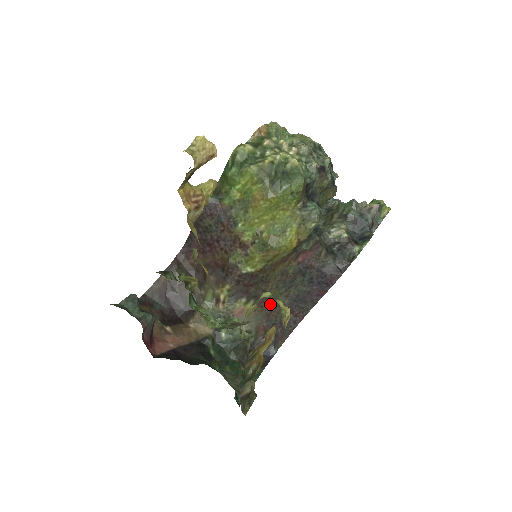
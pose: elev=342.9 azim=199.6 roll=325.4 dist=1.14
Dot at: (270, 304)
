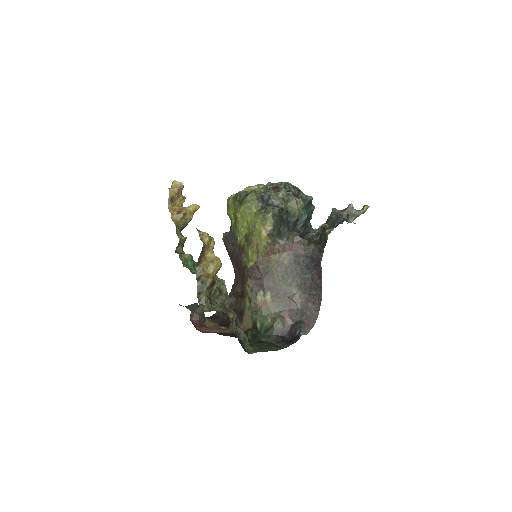
Dot at: (286, 295)
